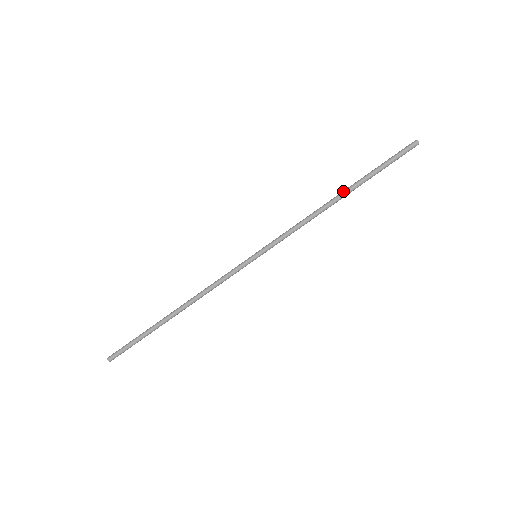
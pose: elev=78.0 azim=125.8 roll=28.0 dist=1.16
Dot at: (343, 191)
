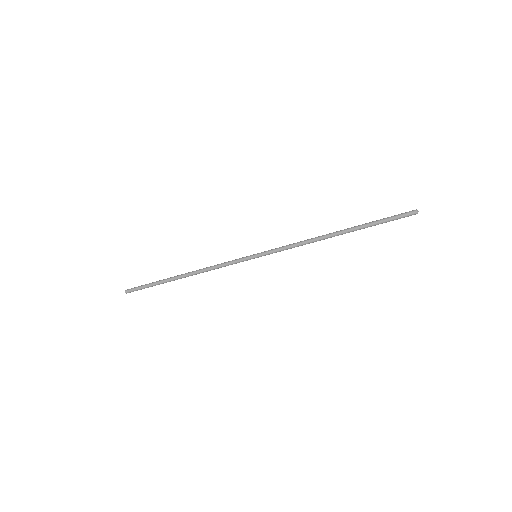
Dot at: (341, 232)
